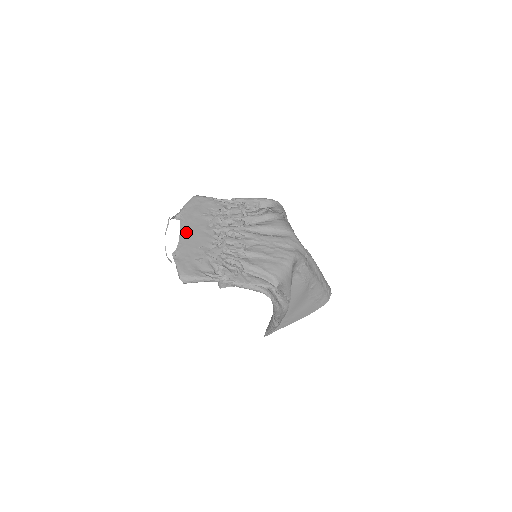
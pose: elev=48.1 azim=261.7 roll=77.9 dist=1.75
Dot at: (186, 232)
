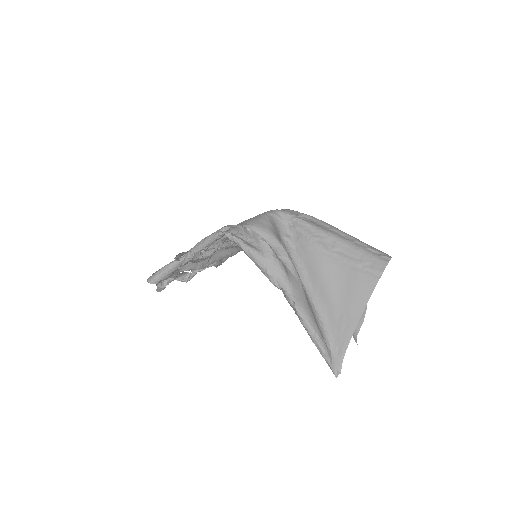
Dot at: occluded
